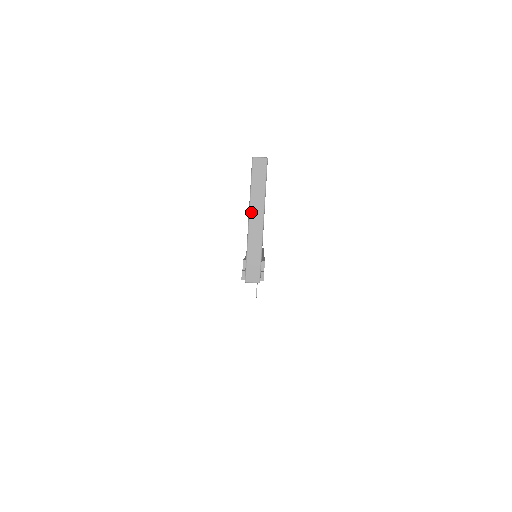
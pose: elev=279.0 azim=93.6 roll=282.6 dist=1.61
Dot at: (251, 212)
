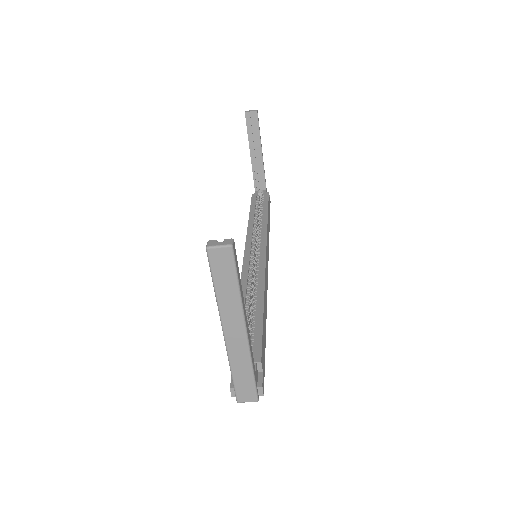
Dot at: (224, 324)
